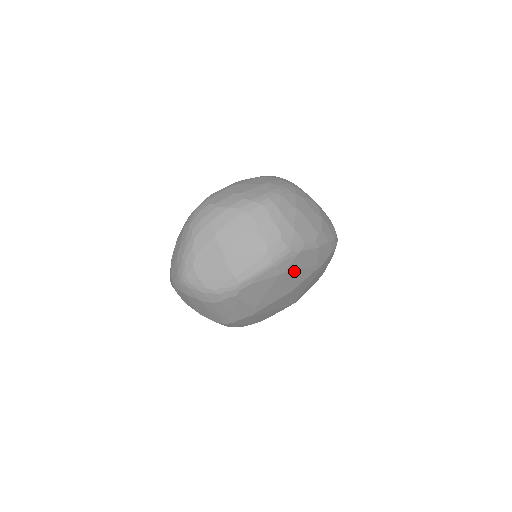
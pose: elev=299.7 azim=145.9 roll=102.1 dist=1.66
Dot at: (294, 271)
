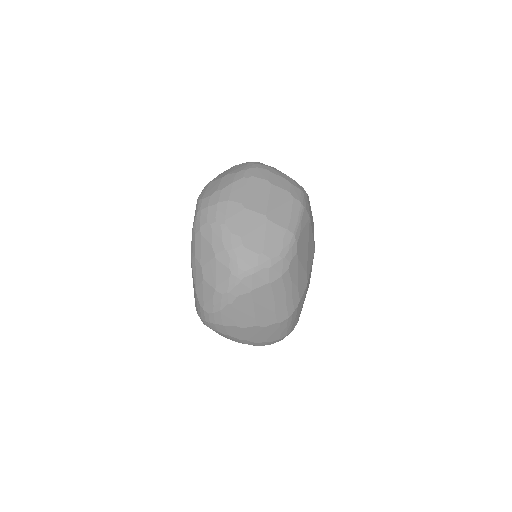
Dot at: (311, 219)
